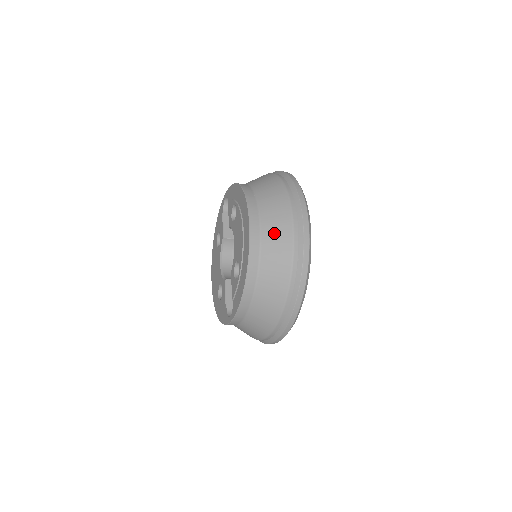
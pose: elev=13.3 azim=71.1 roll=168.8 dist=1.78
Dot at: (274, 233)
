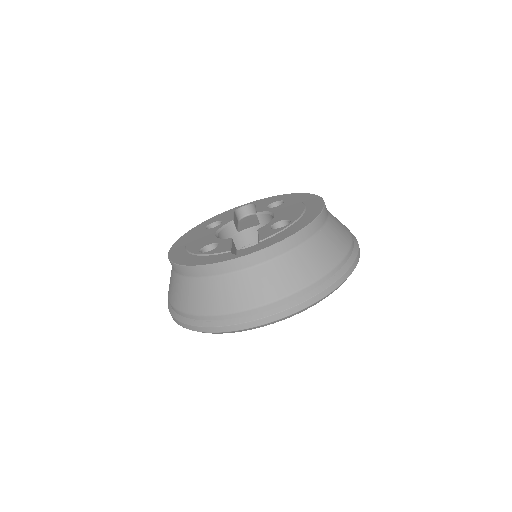
Dot at: (338, 223)
